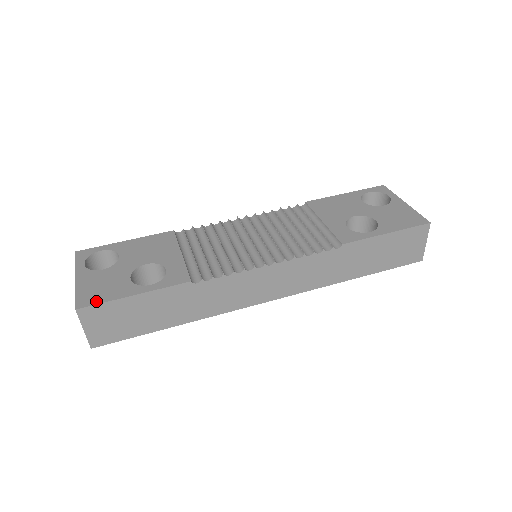
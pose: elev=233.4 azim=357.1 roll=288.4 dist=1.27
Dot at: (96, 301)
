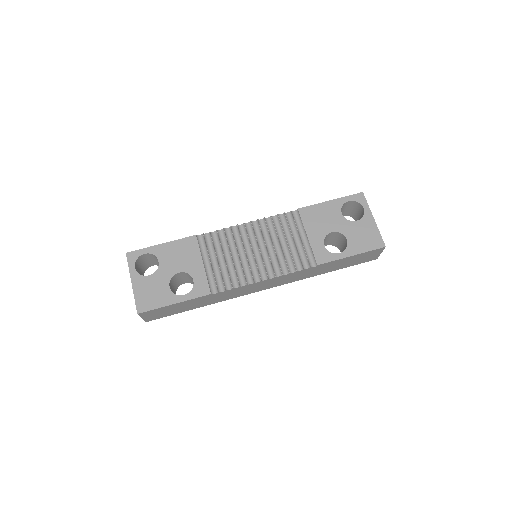
Dot at: (150, 307)
